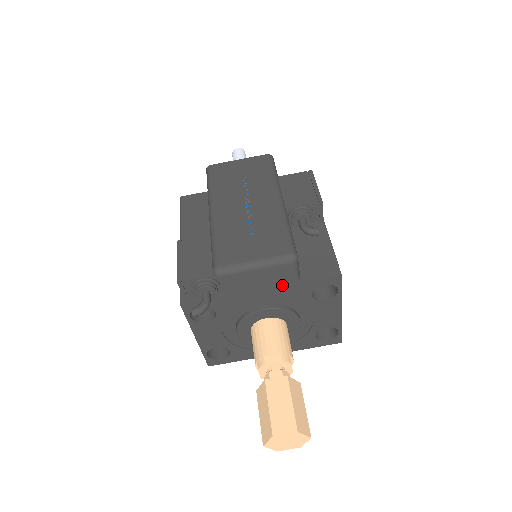
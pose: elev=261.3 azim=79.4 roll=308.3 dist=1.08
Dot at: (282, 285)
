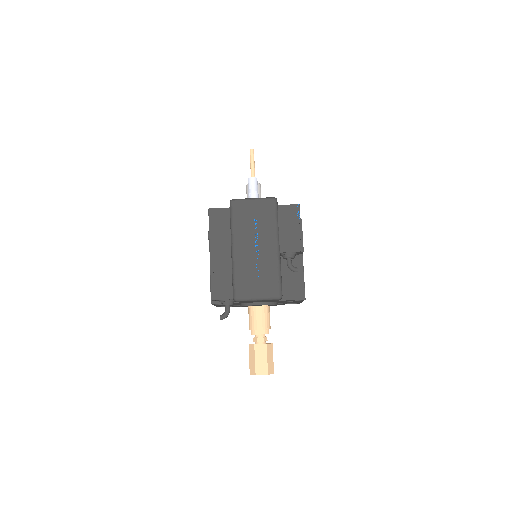
Dot at: (271, 301)
